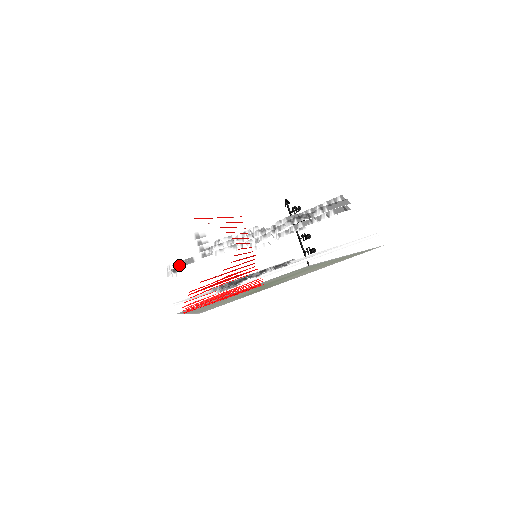
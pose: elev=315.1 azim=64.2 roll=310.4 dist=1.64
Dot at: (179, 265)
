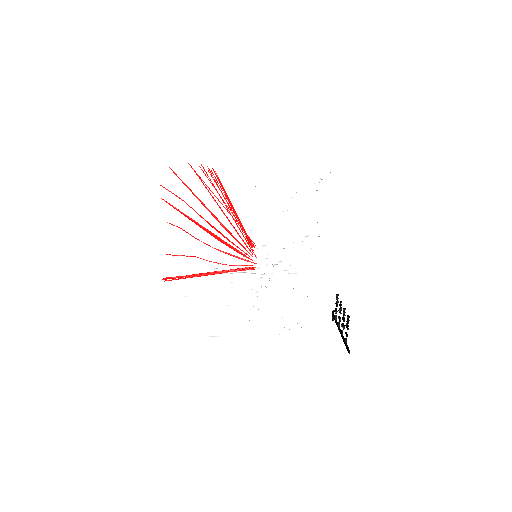
Dot at: occluded
